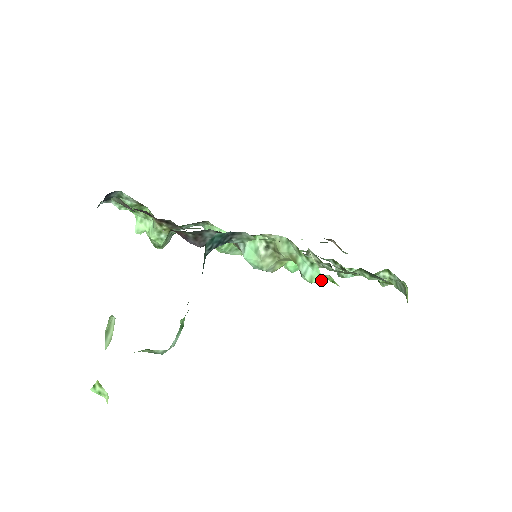
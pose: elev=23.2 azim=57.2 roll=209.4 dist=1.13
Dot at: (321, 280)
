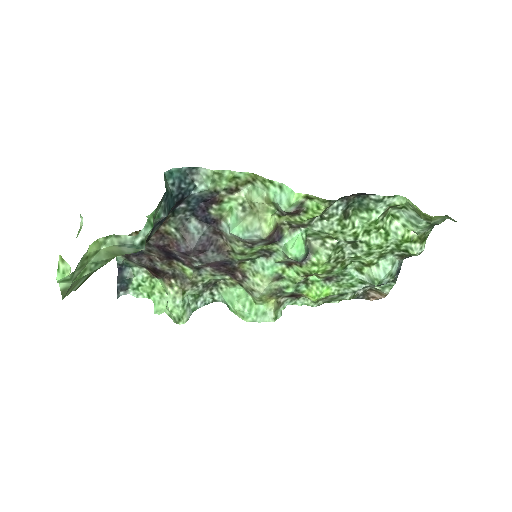
Dot at: (297, 197)
